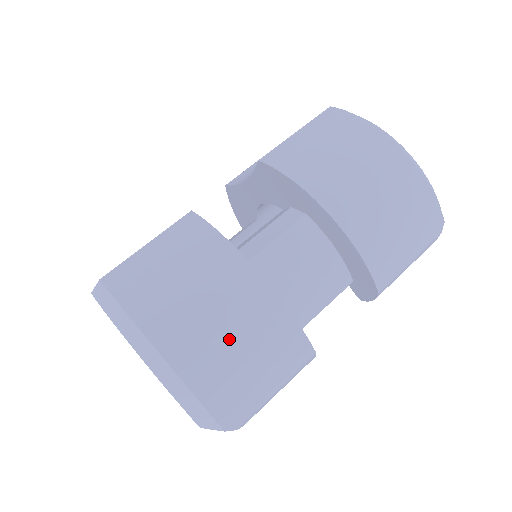
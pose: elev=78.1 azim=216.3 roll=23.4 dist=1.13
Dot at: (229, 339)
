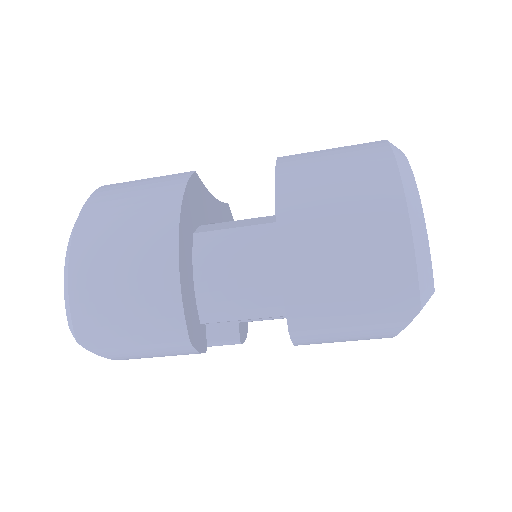
Dot at: (119, 268)
